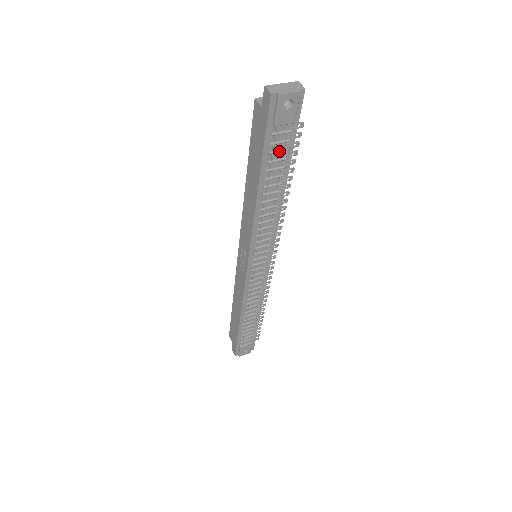
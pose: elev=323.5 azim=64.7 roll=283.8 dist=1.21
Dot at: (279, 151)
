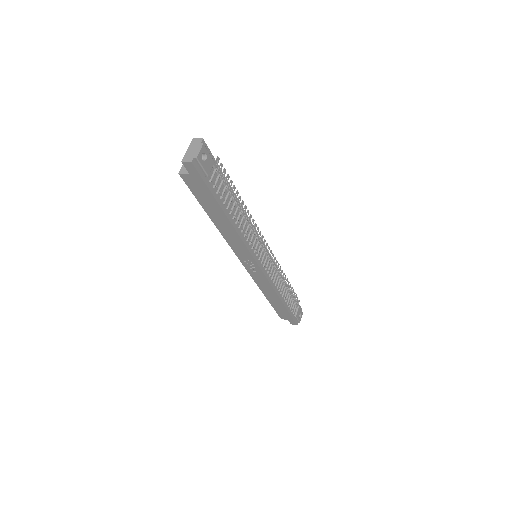
Dot at: (220, 186)
